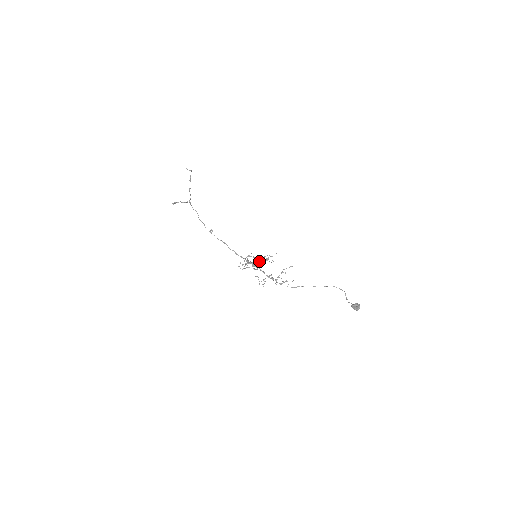
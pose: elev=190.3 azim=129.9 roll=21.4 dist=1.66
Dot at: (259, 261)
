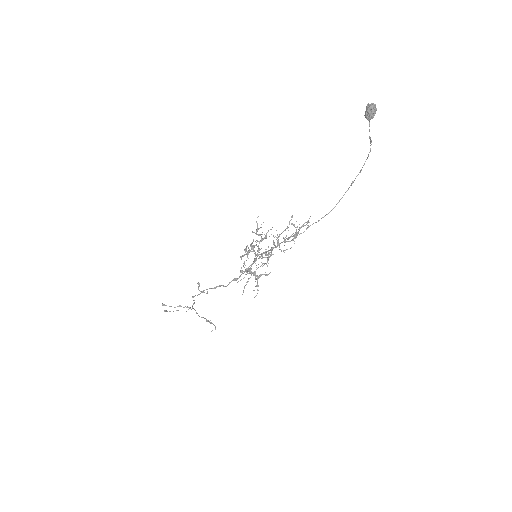
Dot at: occluded
